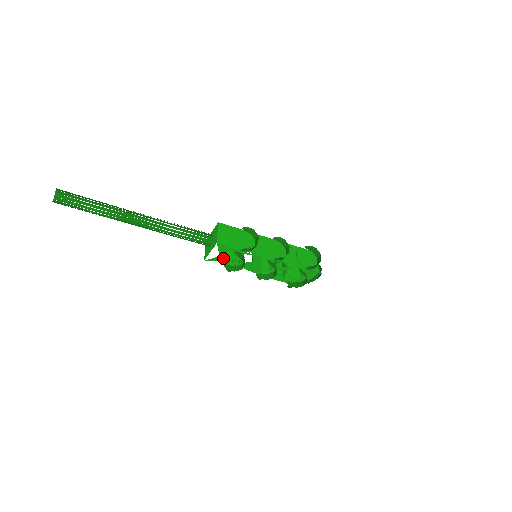
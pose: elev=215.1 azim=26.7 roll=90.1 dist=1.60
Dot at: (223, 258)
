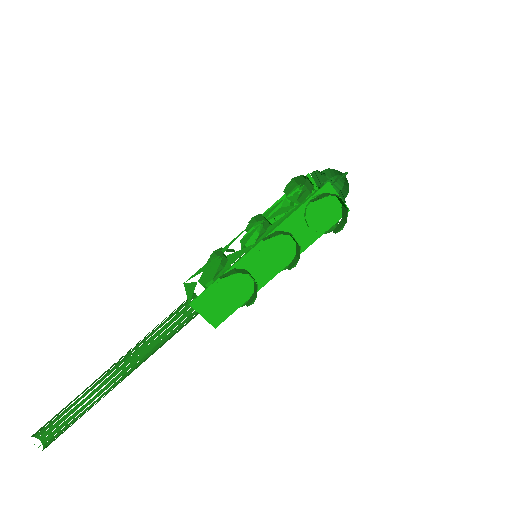
Dot at: occluded
